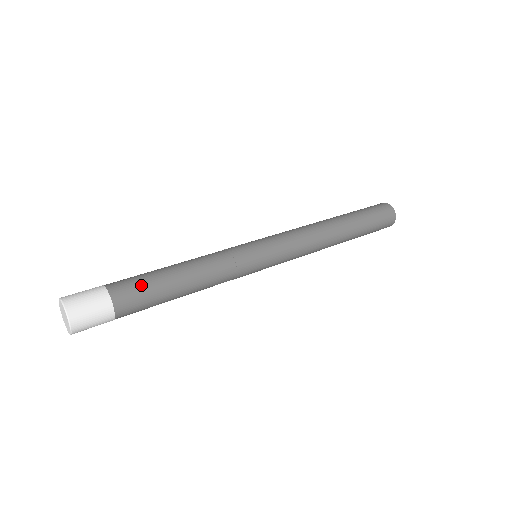
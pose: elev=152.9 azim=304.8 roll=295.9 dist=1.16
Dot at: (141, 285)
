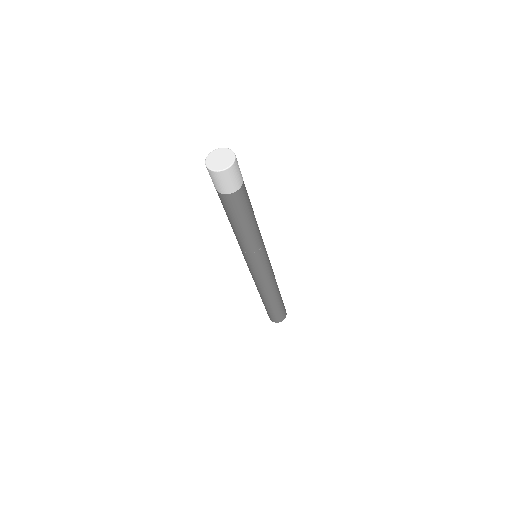
Dot at: occluded
